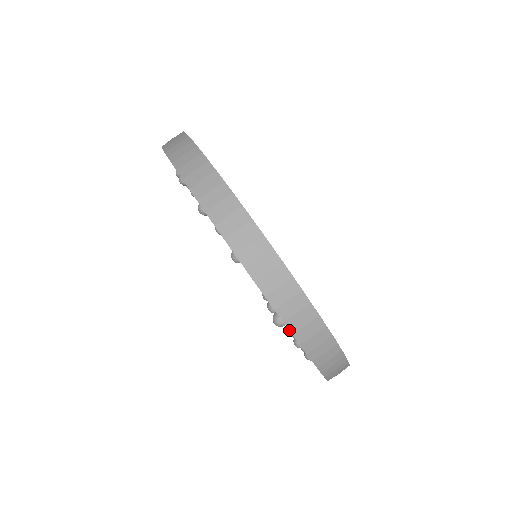
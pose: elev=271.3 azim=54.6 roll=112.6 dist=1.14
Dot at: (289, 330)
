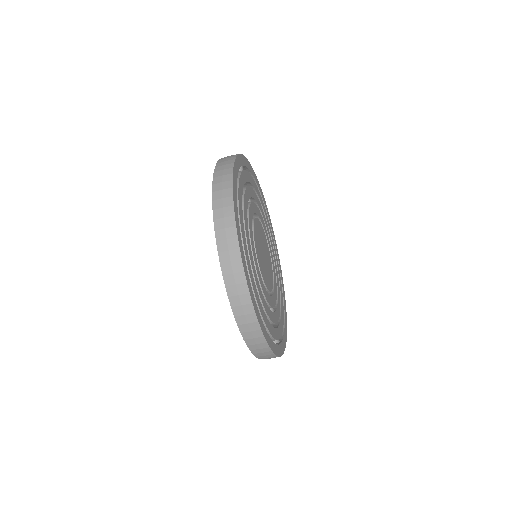
Dot at: occluded
